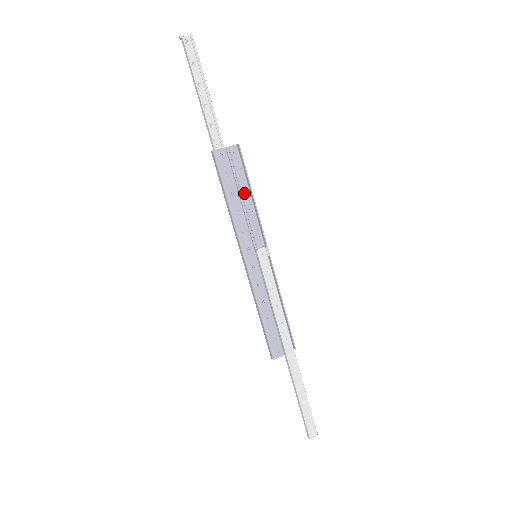
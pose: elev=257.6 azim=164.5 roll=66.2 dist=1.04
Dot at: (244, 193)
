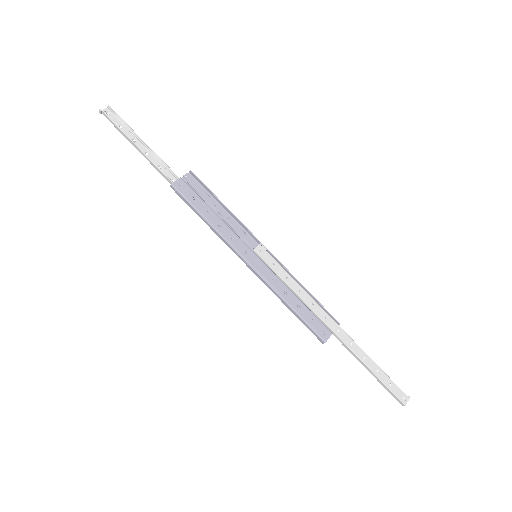
Dot at: (216, 208)
